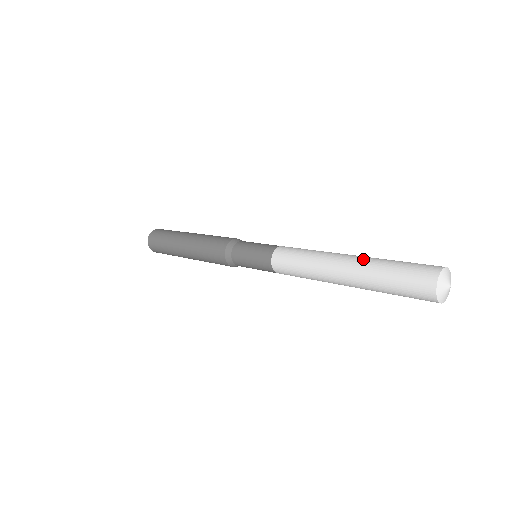
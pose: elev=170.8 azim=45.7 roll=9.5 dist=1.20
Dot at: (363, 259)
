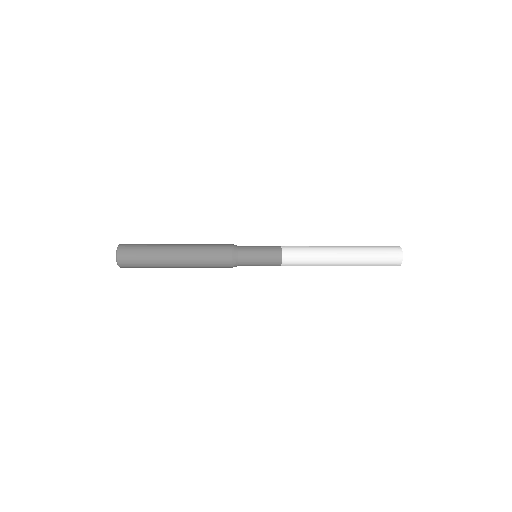
Dot at: (351, 246)
